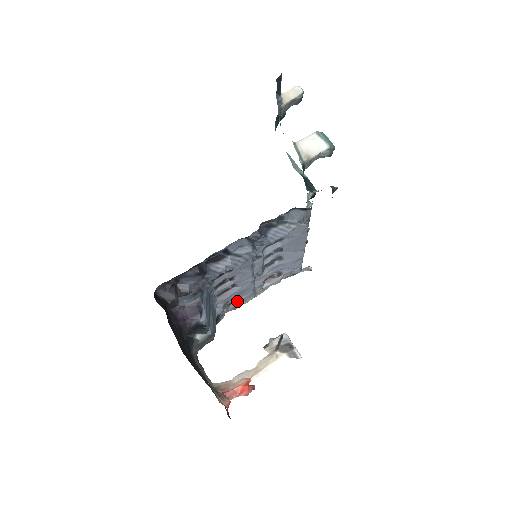
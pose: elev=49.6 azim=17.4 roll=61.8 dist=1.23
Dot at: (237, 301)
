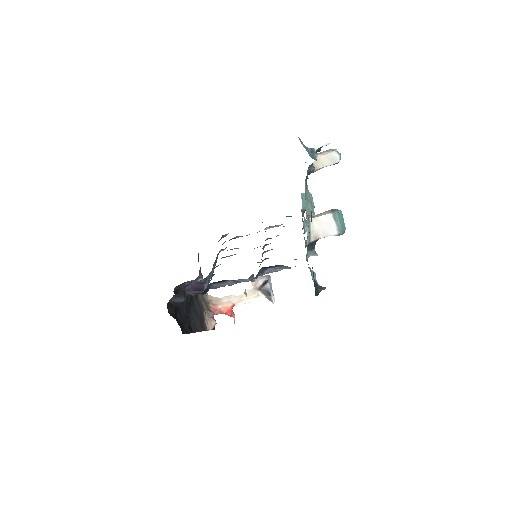
Dot at: (240, 236)
